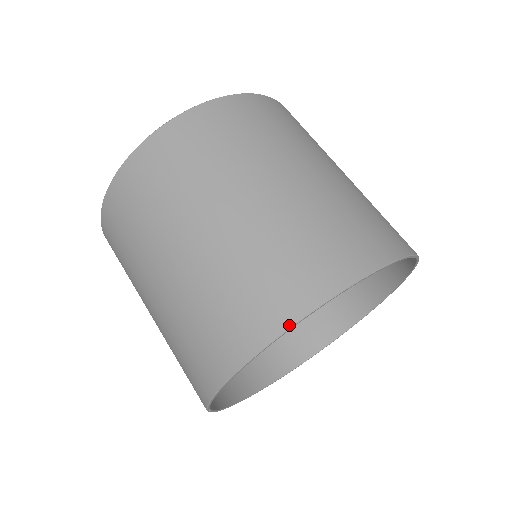
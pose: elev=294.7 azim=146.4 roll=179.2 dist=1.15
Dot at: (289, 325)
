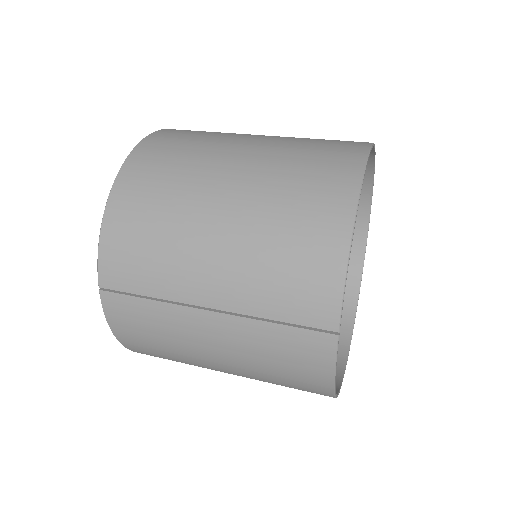
Dot at: (365, 159)
